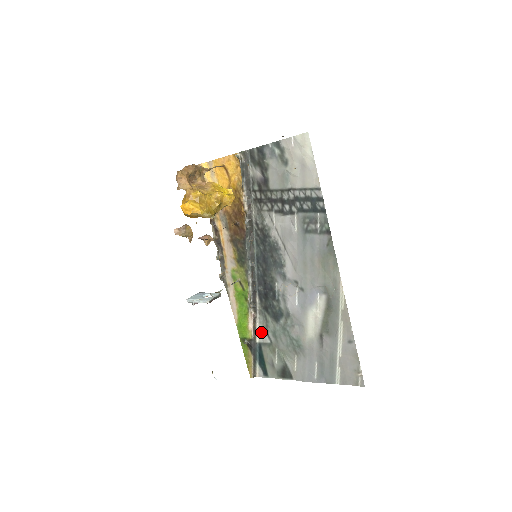
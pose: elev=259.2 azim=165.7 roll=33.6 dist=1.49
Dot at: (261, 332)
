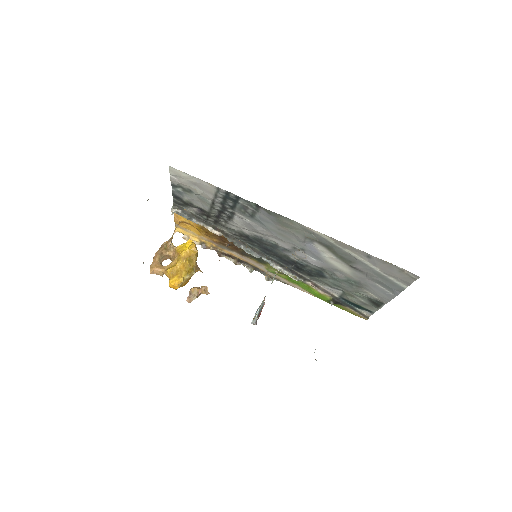
Dot at: (330, 290)
